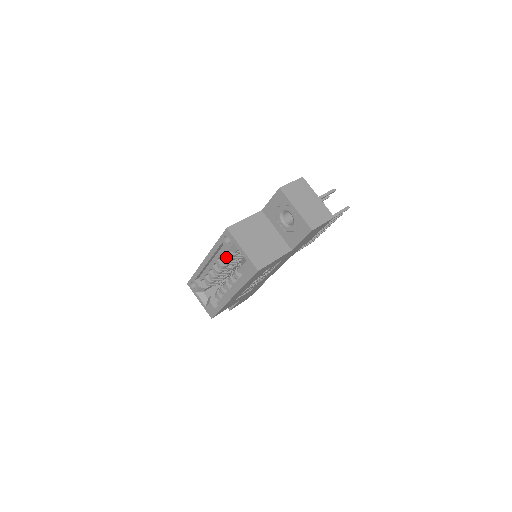
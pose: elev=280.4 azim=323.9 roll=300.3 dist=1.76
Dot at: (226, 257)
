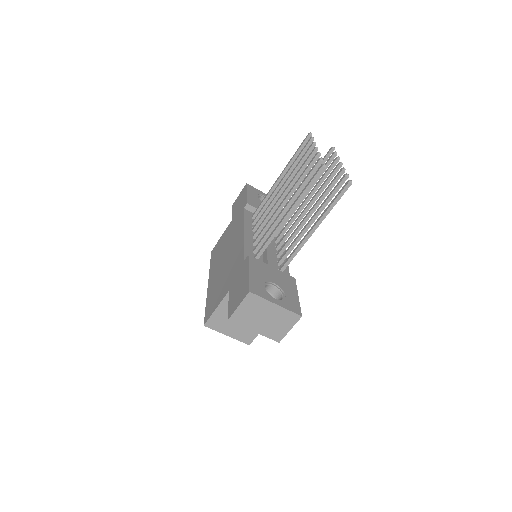
Dot at: occluded
